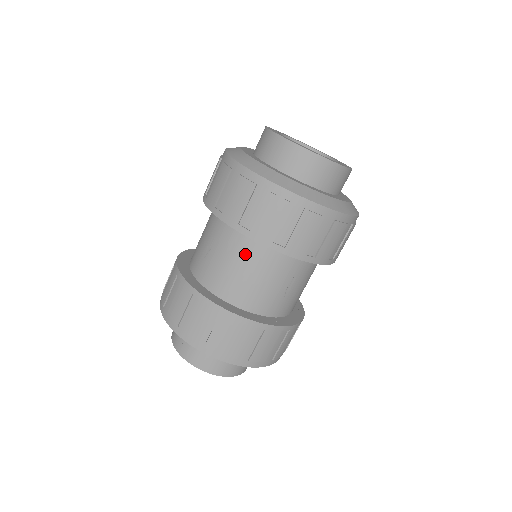
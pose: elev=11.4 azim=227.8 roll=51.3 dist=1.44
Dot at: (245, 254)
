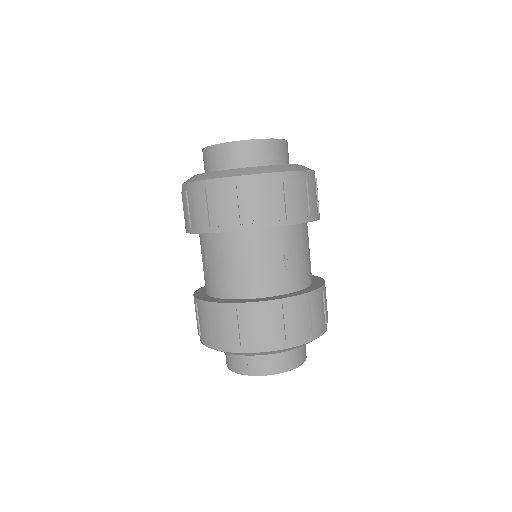
Dot at: (231, 250)
